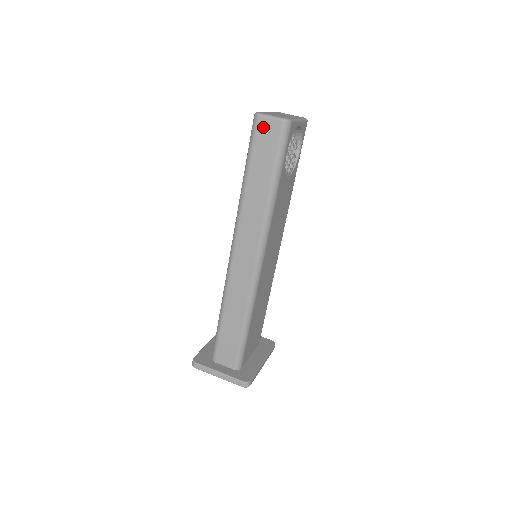
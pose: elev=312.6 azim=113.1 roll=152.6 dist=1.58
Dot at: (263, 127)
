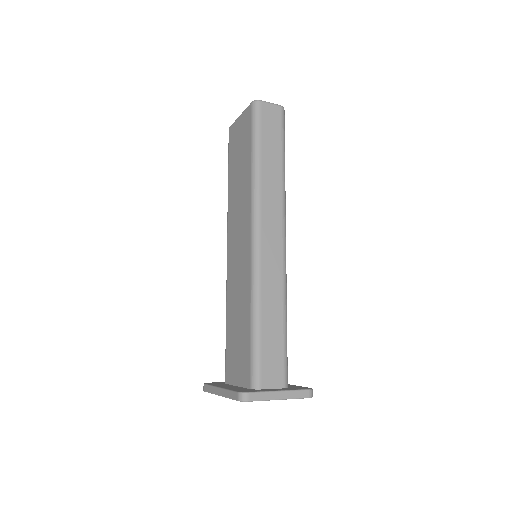
Dot at: (266, 111)
